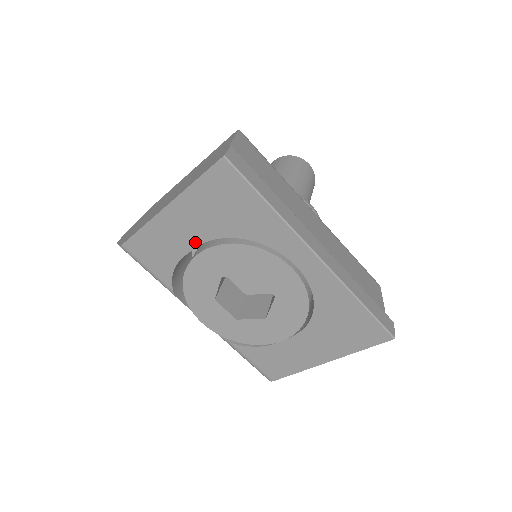
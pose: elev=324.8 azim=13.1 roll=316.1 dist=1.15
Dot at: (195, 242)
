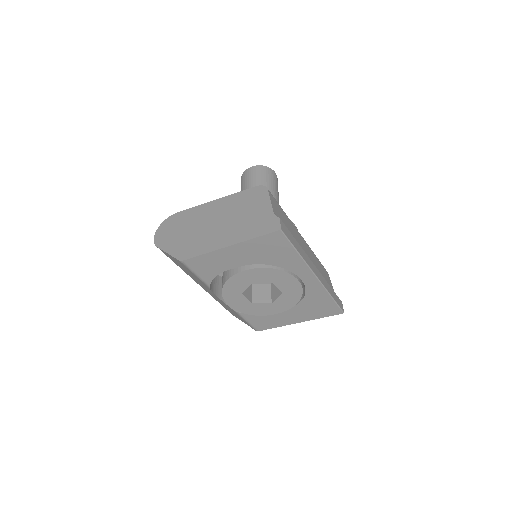
Dot at: (240, 264)
